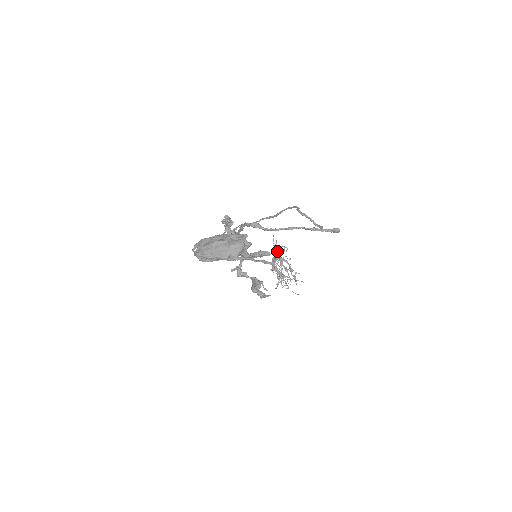
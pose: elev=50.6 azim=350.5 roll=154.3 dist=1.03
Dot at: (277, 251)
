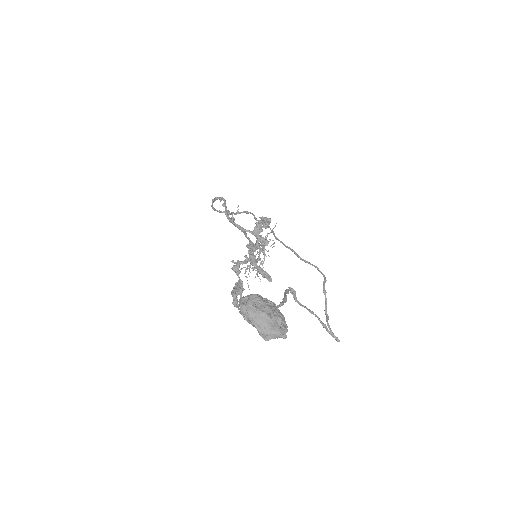
Dot at: occluded
